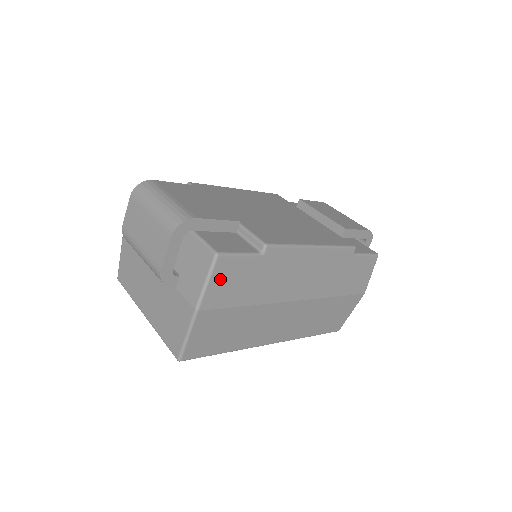
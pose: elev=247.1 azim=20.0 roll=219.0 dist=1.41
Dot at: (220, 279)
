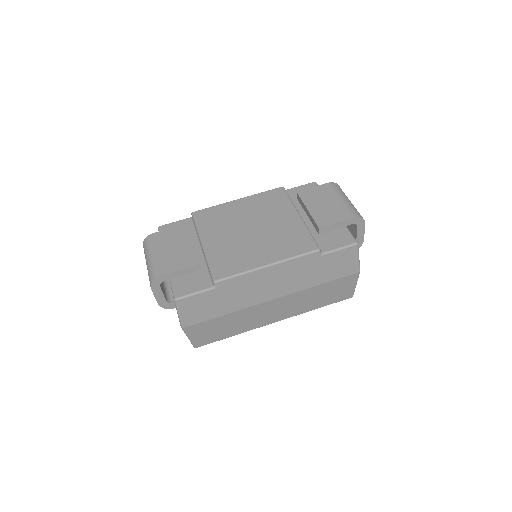
Dot at: (188, 310)
